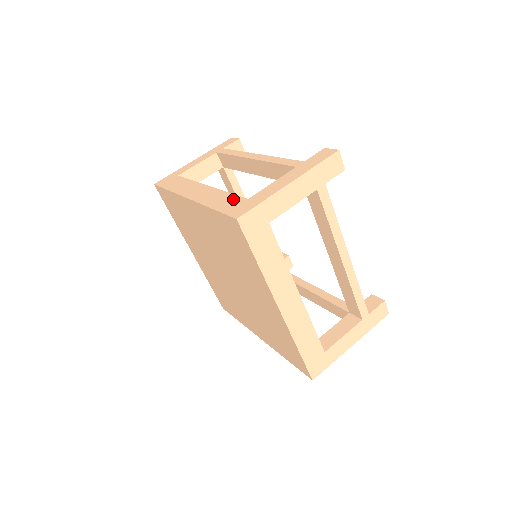
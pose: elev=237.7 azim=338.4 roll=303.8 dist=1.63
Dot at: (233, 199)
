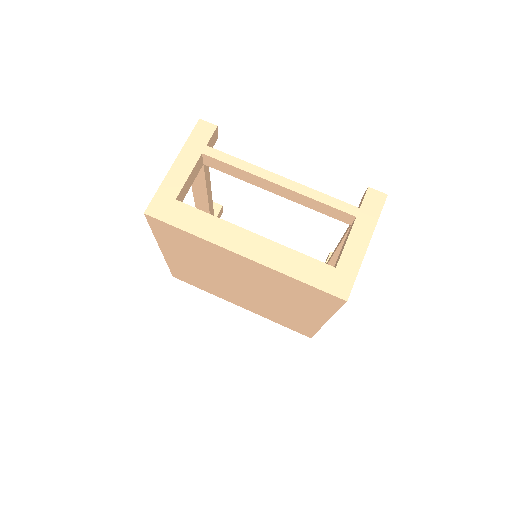
Dot at: occluded
